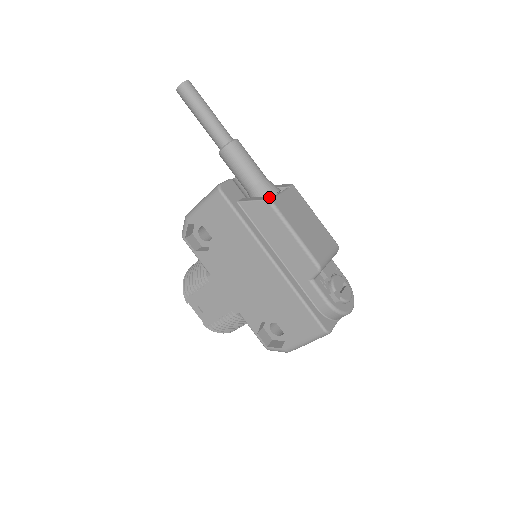
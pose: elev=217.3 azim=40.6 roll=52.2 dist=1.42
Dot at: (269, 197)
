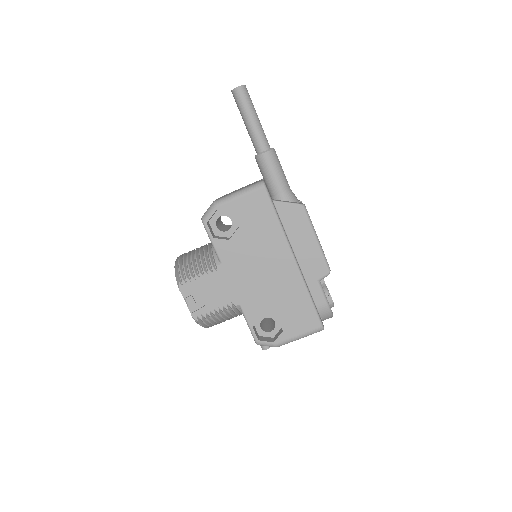
Dot at: (302, 203)
